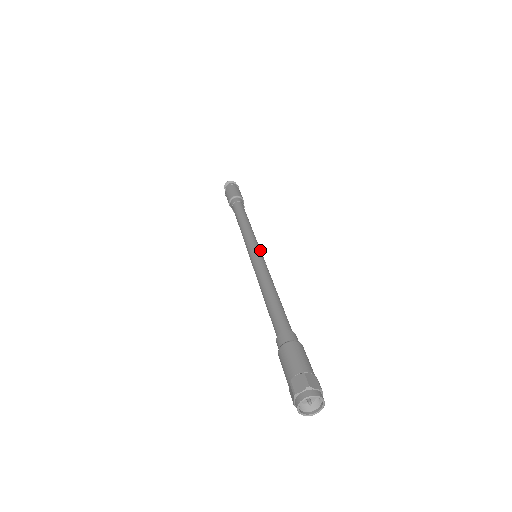
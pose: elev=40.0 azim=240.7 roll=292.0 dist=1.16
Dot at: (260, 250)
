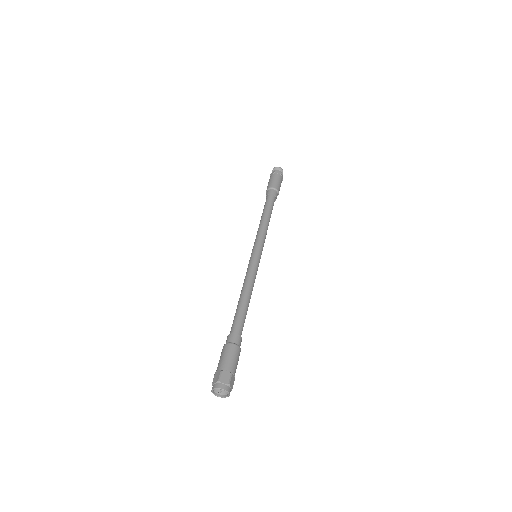
Dot at: occluded
